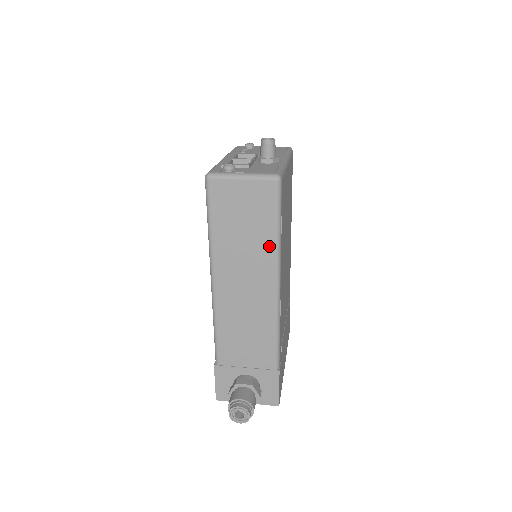
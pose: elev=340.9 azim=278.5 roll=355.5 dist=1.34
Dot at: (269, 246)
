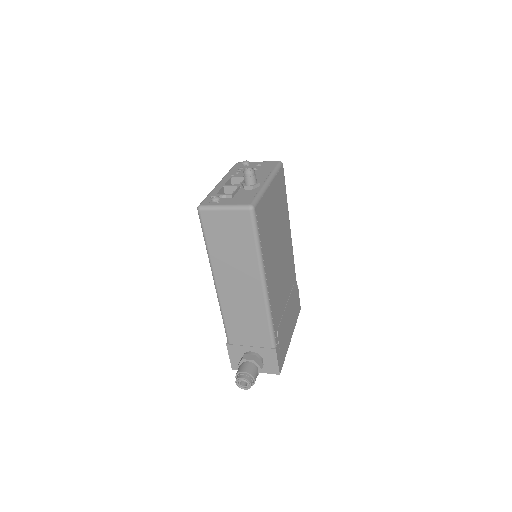
Dot at: (253, 258)
